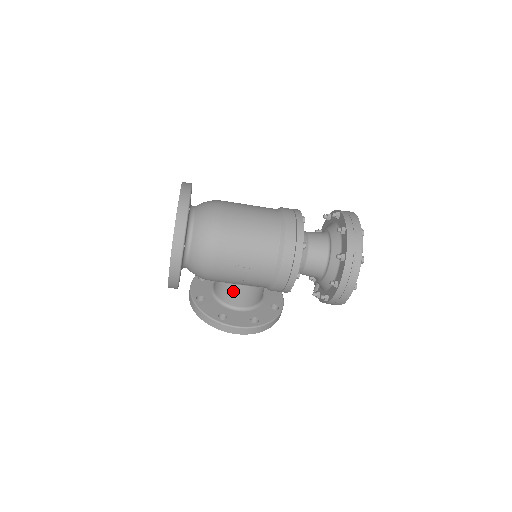
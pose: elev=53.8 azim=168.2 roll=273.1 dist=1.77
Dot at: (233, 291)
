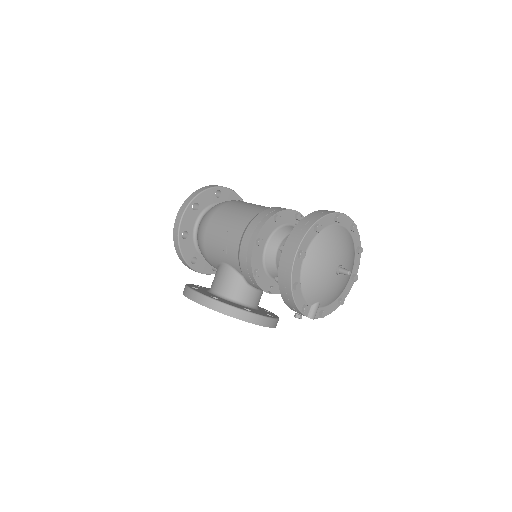
Dot at: (218, 272)
